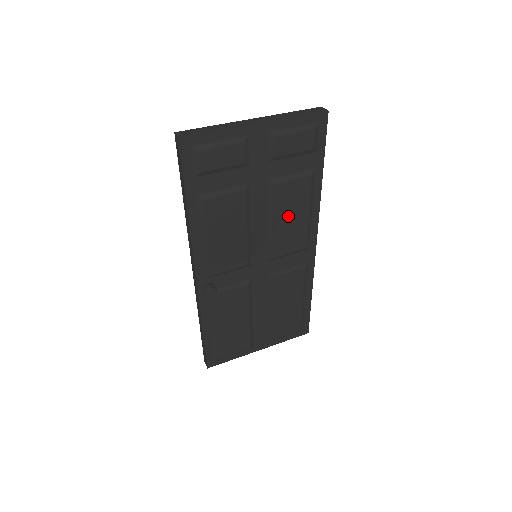
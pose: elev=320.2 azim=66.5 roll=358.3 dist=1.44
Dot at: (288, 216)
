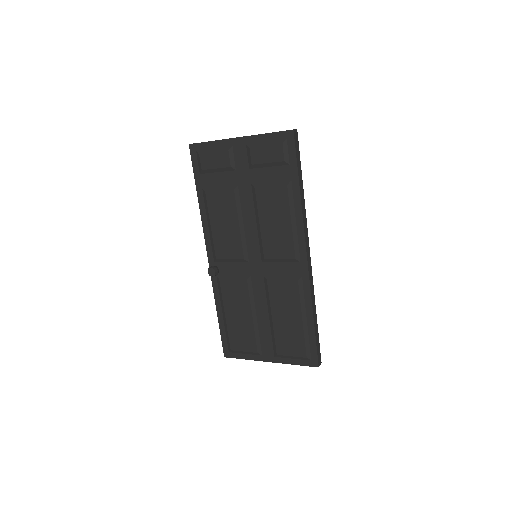
Dot at: (272, 220)
